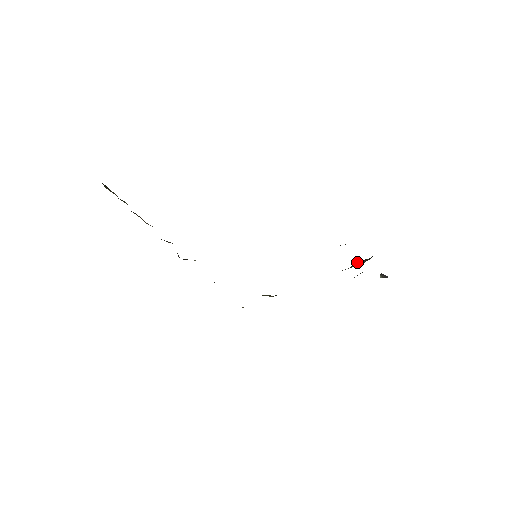
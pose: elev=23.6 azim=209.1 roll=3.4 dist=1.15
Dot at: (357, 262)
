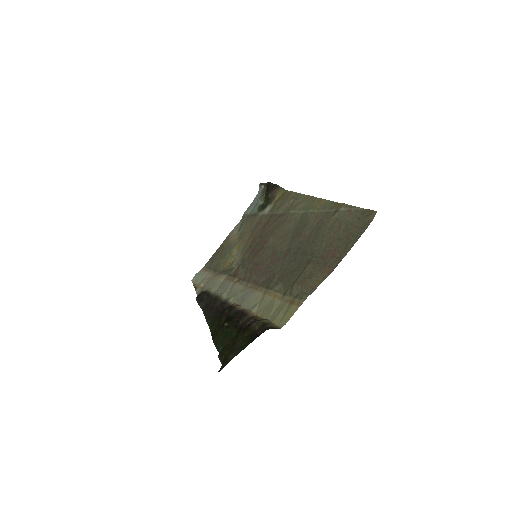
Dot at: (272, 196)
